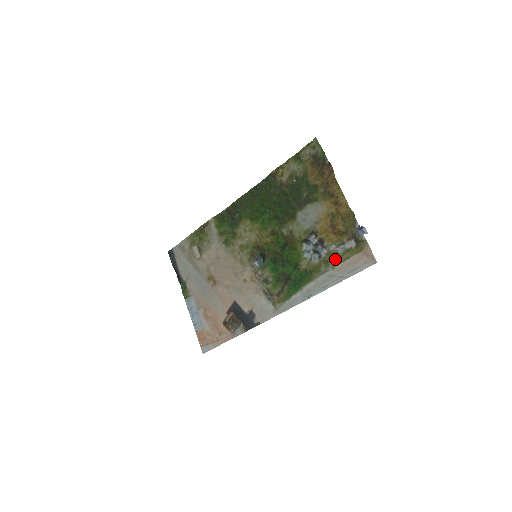
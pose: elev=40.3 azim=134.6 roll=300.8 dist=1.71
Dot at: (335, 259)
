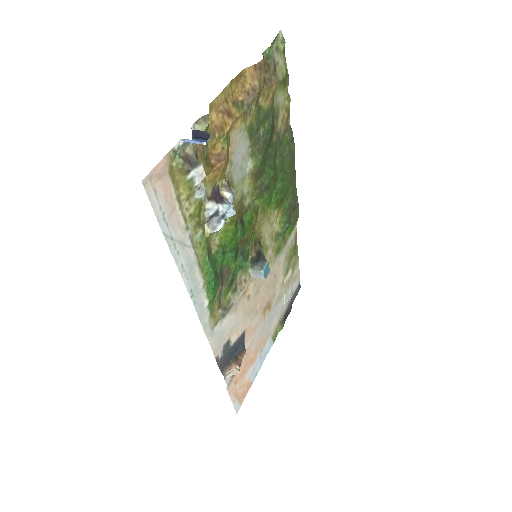
Dot at: (193, 211)
